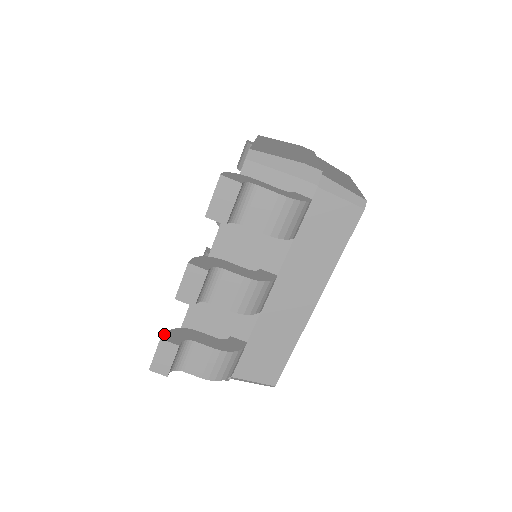
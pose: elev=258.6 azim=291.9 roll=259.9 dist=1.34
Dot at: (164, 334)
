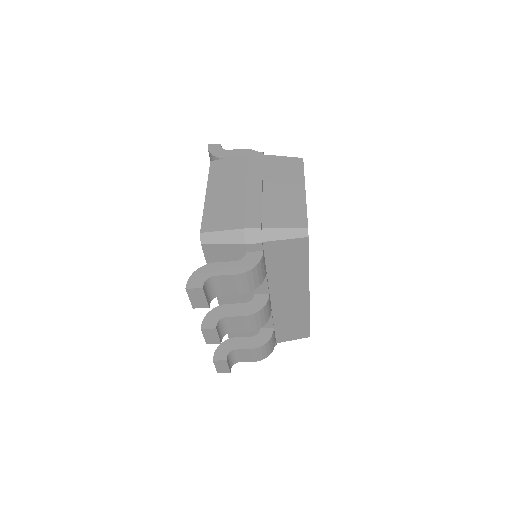
Dot at: (214, 355)
